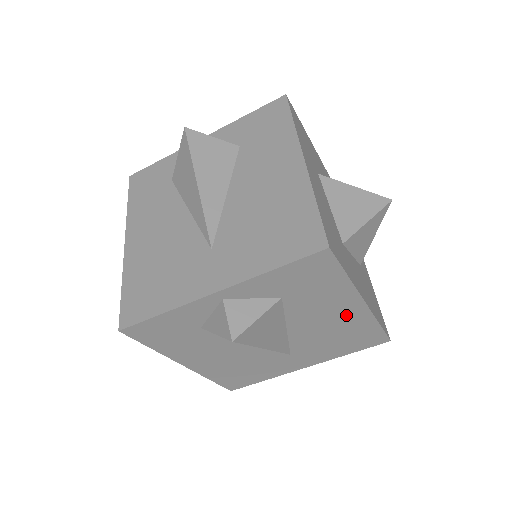
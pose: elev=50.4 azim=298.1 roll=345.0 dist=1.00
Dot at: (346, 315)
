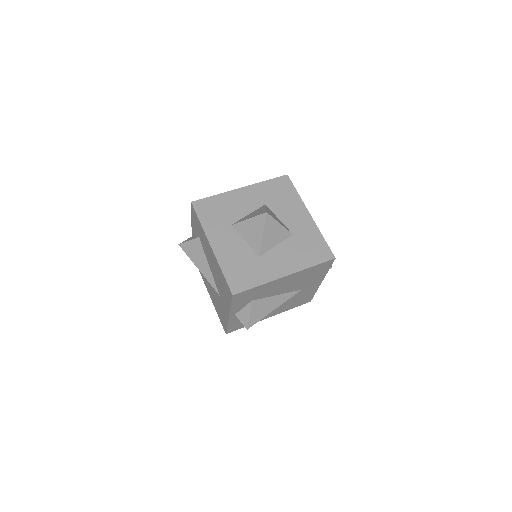
Dot at: (289, 280)
